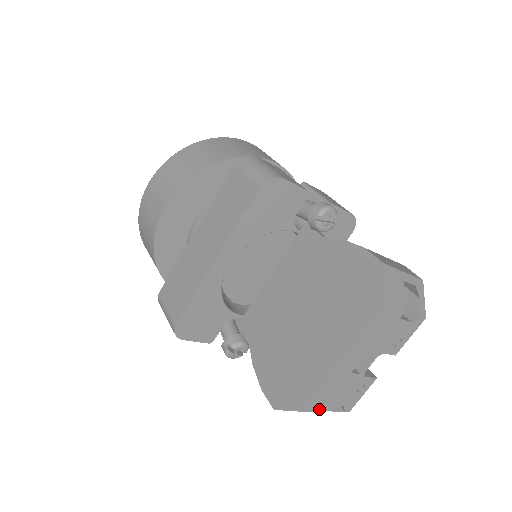
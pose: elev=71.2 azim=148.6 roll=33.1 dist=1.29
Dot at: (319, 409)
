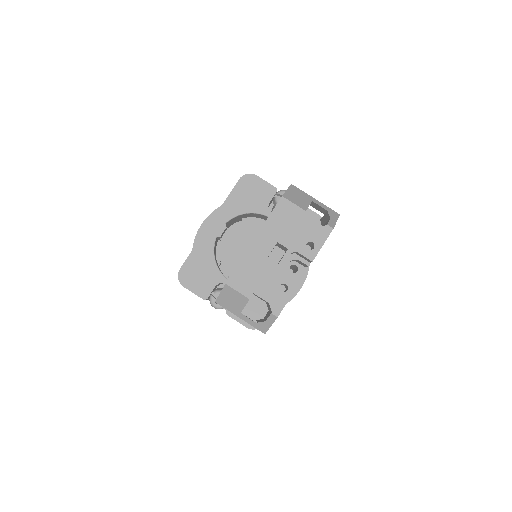
Dot at: (242, 291)
